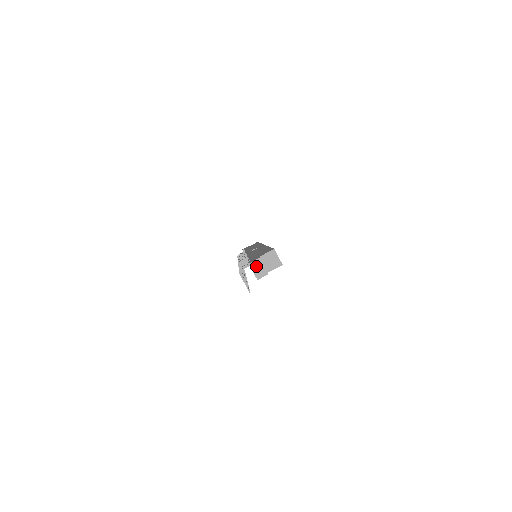
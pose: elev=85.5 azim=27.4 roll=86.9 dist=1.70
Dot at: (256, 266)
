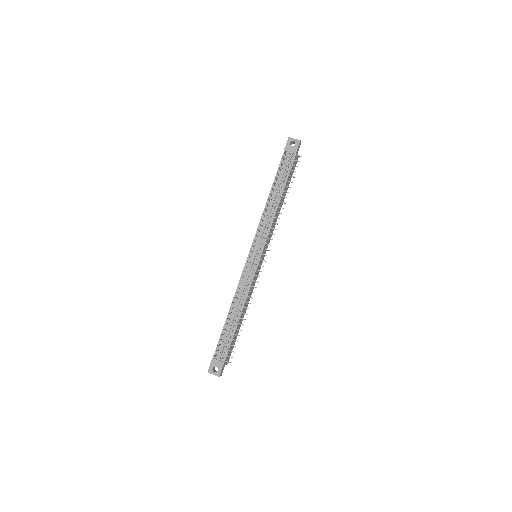
Dot at: (292, 139)
